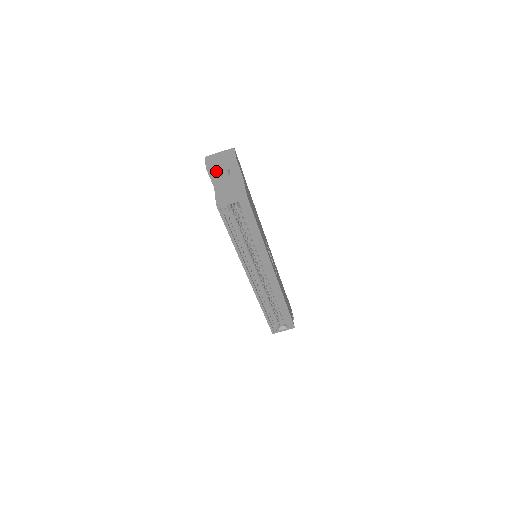
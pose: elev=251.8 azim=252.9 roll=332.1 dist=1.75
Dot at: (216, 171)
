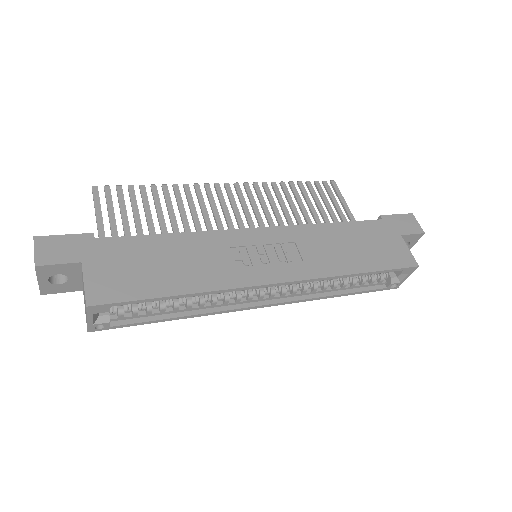
Dot at: (51, 286)
